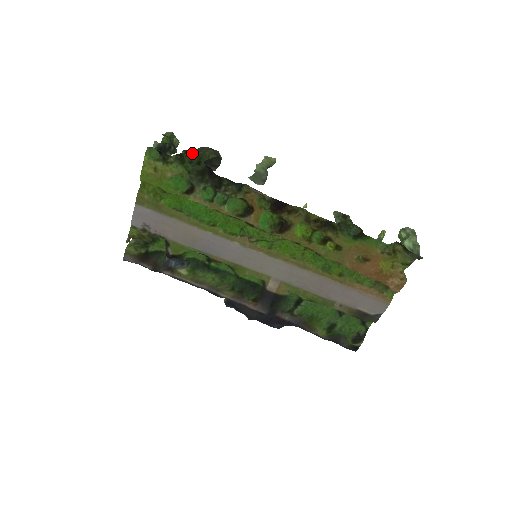
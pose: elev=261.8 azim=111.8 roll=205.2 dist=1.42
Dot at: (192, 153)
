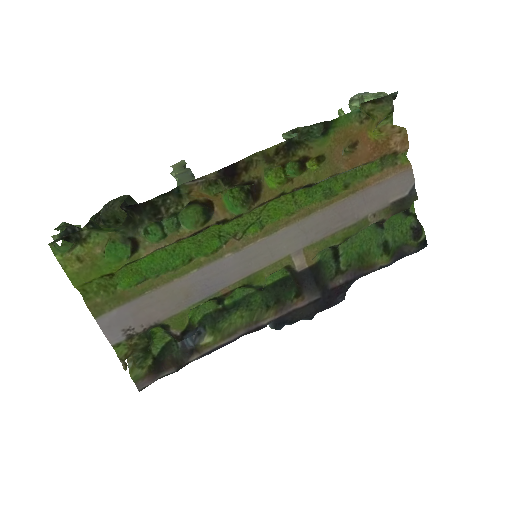
Dot at: (101, 219)
